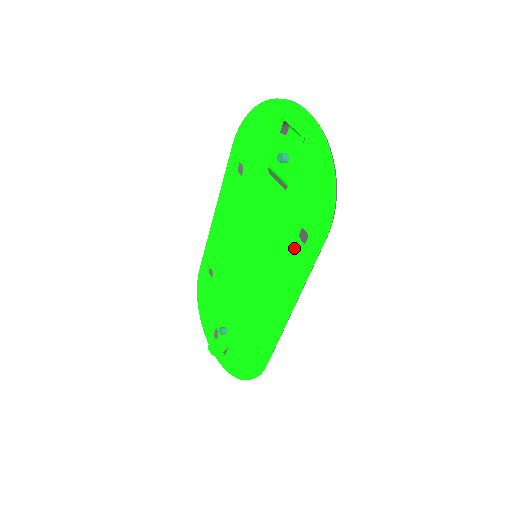
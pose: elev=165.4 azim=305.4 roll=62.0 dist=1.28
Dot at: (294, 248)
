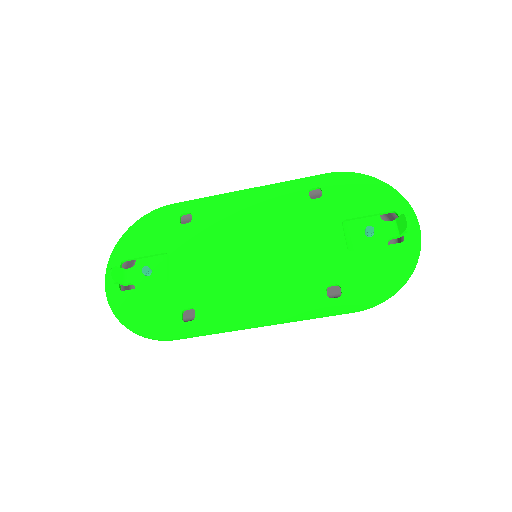
Dot at: (317, 291)
